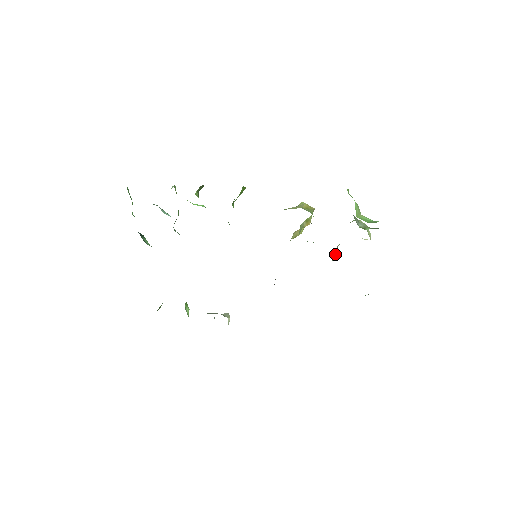
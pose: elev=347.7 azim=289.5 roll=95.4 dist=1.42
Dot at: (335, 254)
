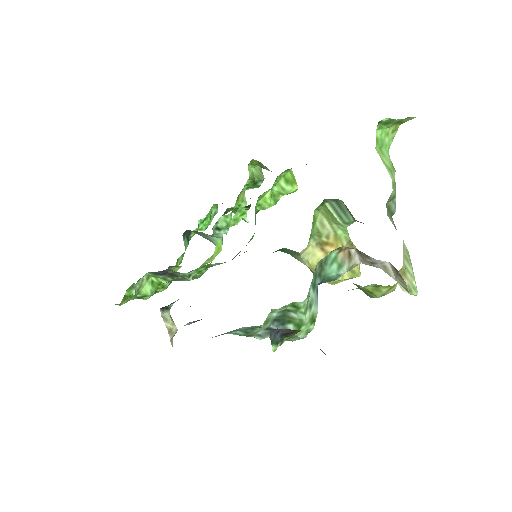
Dot at: (341, 259)
